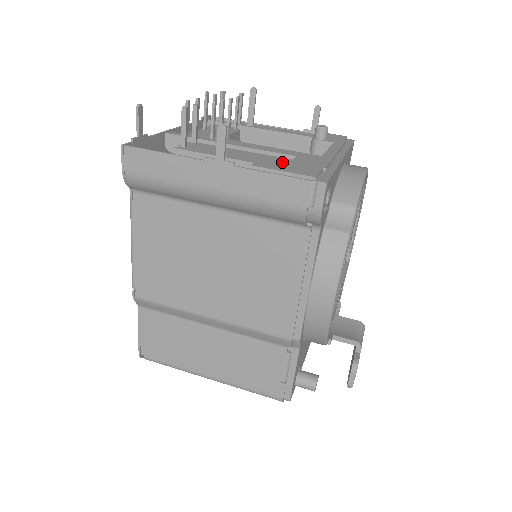
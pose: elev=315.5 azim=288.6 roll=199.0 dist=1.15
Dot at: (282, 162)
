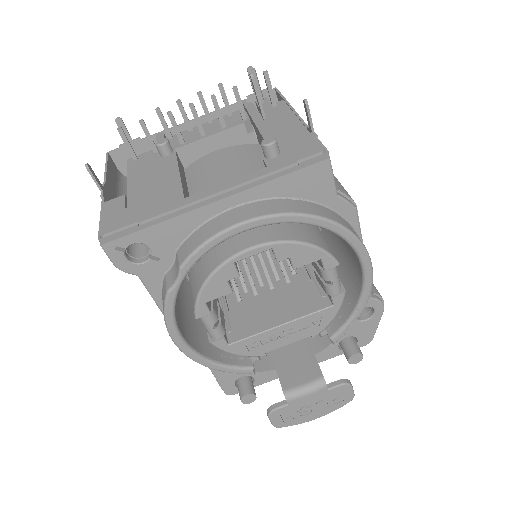
Dot at: (145, 199)
